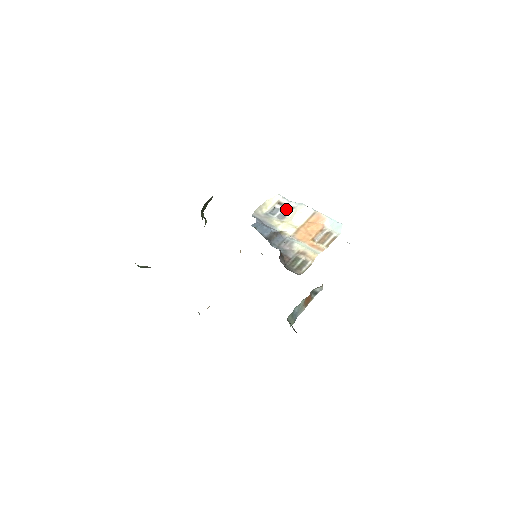
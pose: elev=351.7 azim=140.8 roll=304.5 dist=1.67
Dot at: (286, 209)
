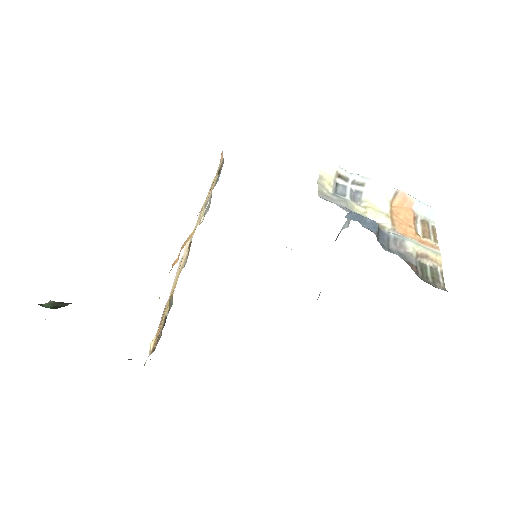
Dot at: (354, 186)
